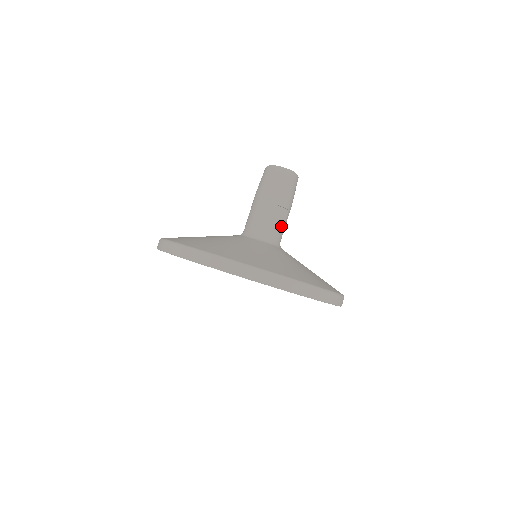
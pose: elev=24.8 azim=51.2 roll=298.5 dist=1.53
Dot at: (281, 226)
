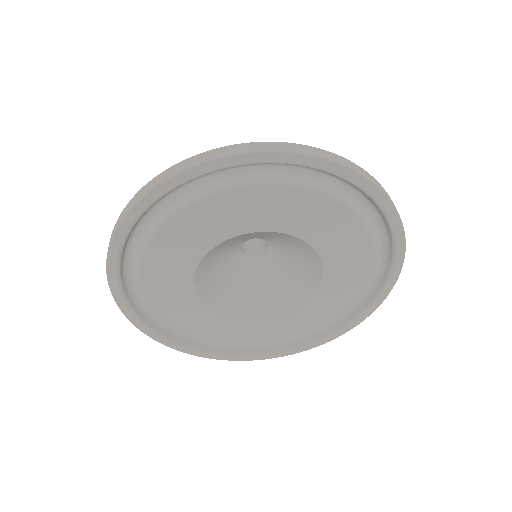
Dot at: occluded
